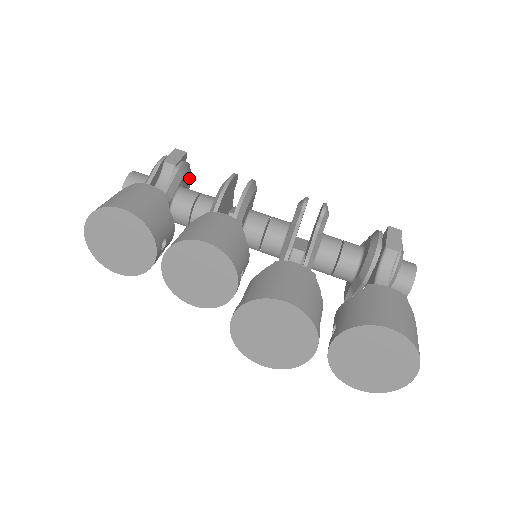
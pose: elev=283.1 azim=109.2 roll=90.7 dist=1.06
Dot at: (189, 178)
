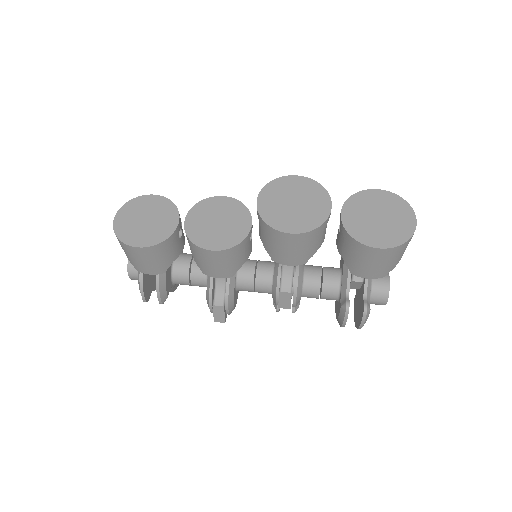
Dot at: occluded
